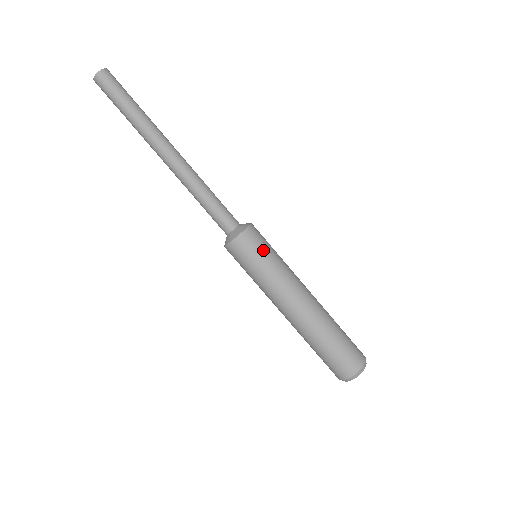
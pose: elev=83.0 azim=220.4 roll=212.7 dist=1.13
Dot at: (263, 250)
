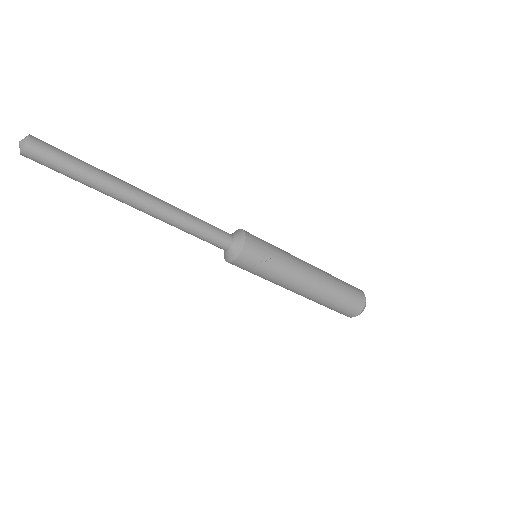
Dot at: (262, 261)
